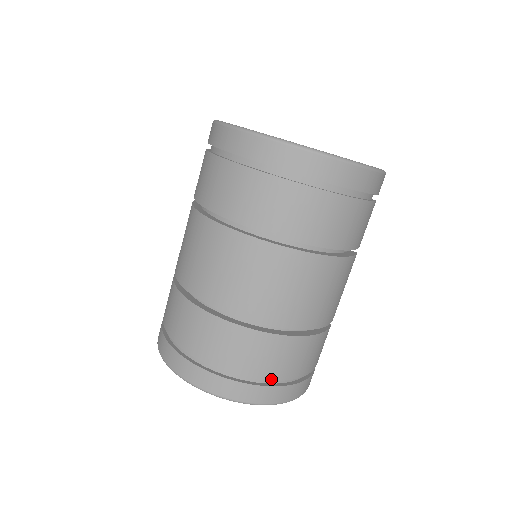
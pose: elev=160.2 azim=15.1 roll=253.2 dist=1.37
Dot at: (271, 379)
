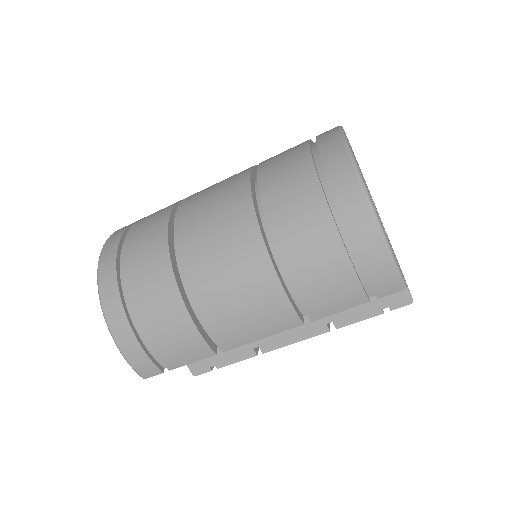
Dot at: (128, 291)
